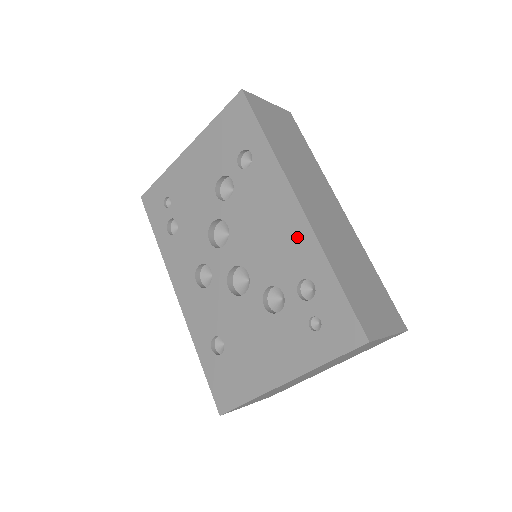
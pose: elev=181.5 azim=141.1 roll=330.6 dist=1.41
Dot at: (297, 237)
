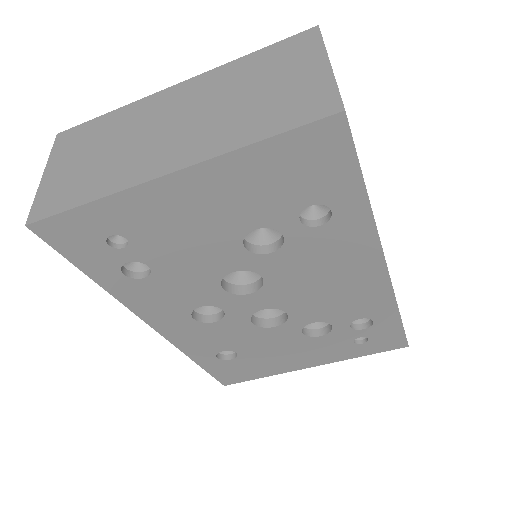
Dot at: (370, 293)
